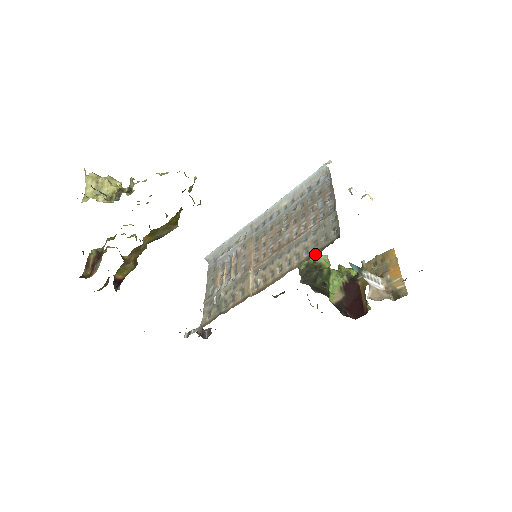
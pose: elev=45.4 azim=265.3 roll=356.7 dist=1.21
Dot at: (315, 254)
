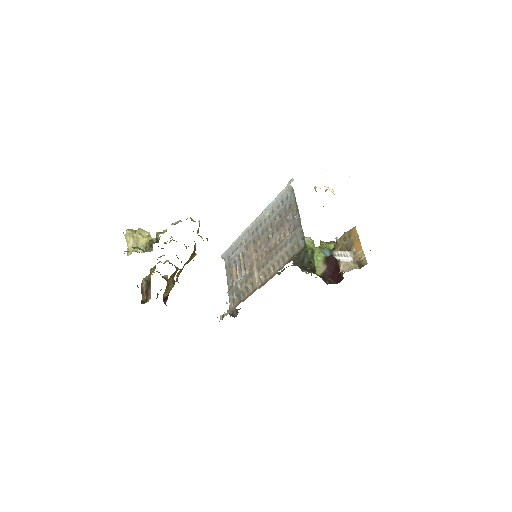
Dot at: occluded
